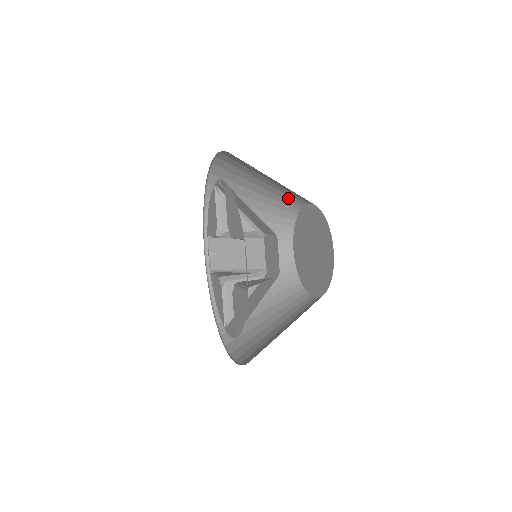
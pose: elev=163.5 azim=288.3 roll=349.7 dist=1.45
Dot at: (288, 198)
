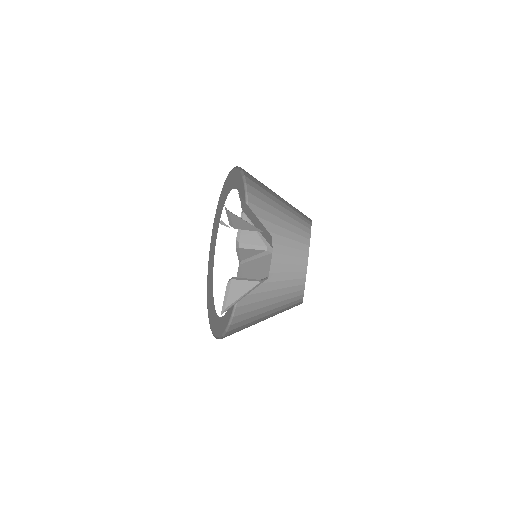
Dot at: occluded
